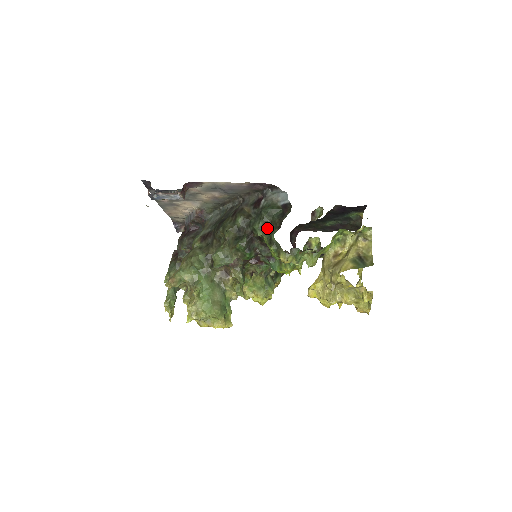
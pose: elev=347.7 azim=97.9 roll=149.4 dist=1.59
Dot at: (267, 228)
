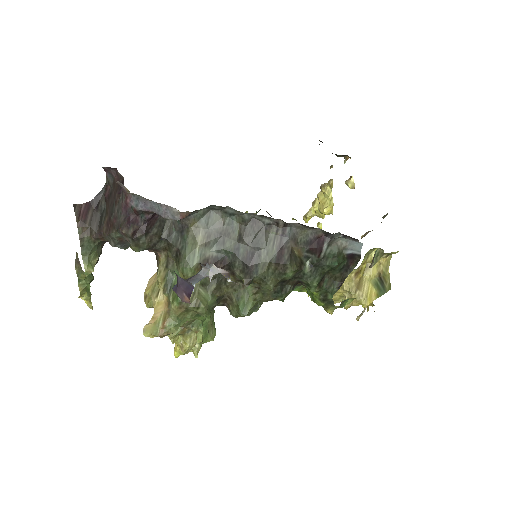
Dot at: (324, 283)
